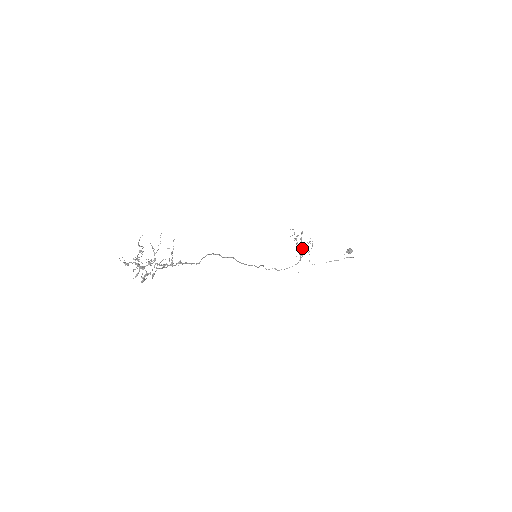
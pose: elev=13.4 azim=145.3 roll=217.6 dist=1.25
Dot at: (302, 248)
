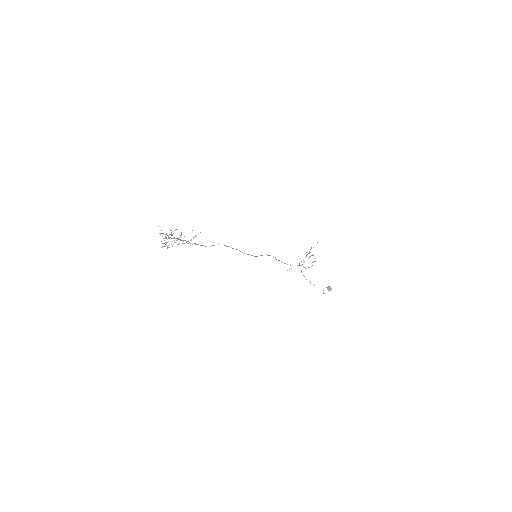
Dot at: occluded
